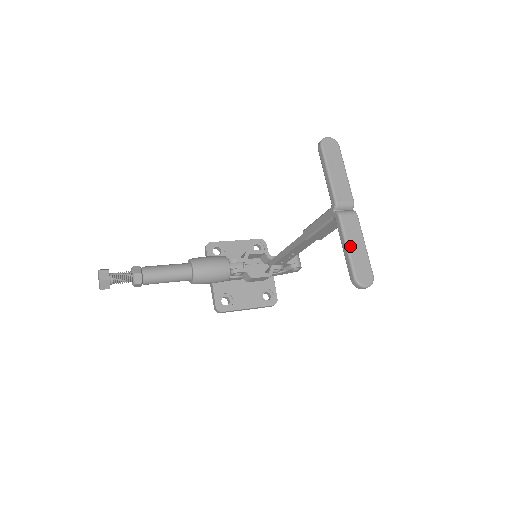
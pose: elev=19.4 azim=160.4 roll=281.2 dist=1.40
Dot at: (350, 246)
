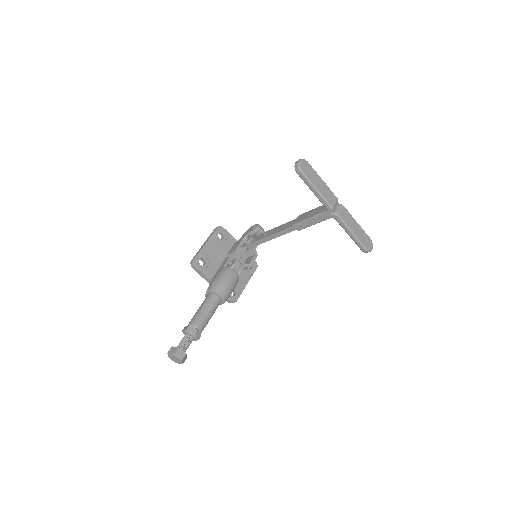
Dot at: (354, 232)
